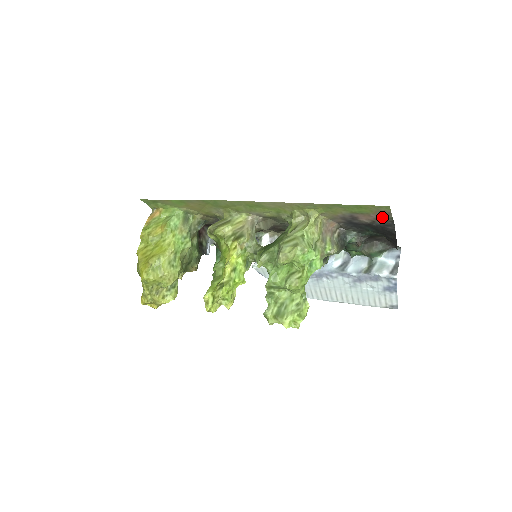
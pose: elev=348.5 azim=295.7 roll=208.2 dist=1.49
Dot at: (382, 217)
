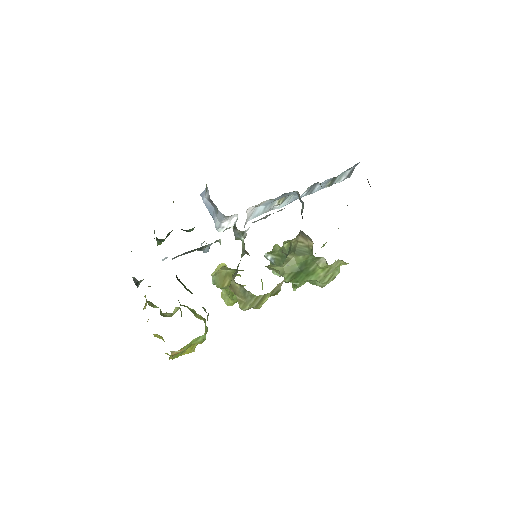
Dot at: occluded
